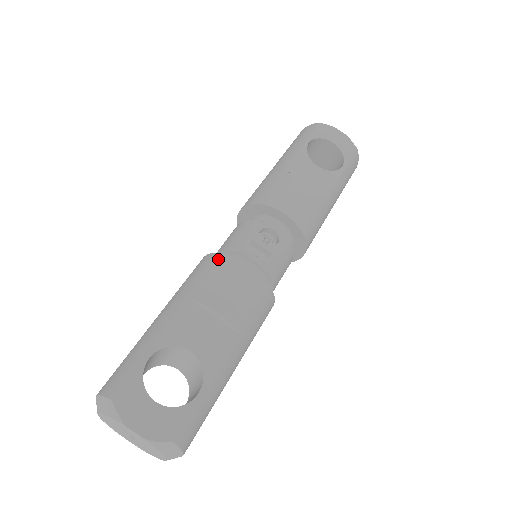
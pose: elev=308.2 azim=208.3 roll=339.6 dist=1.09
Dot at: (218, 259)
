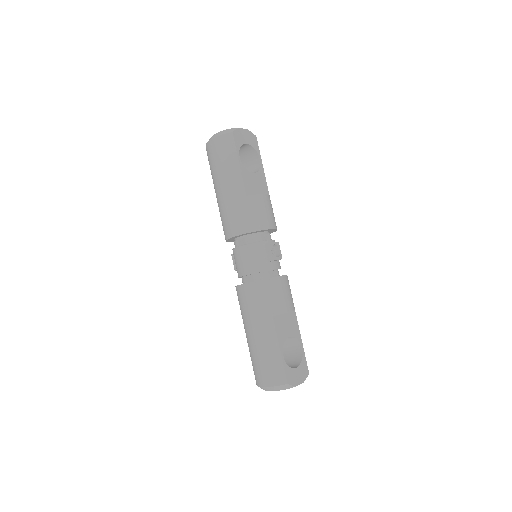
Dot at: (266, 284)
